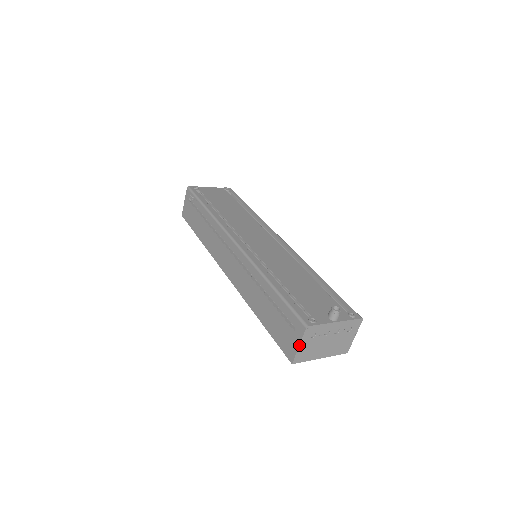
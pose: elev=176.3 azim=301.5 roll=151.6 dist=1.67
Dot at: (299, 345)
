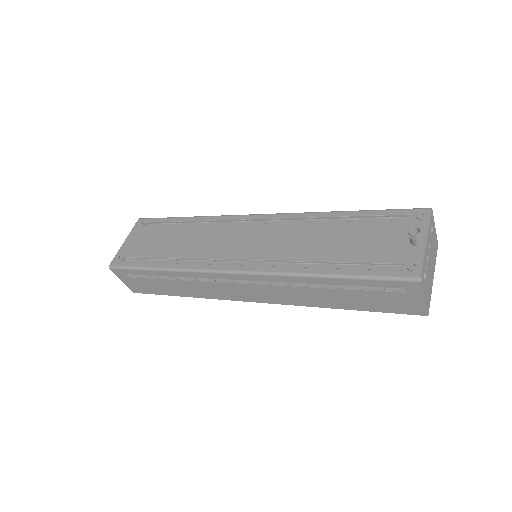
Dot at: (424, 299)
